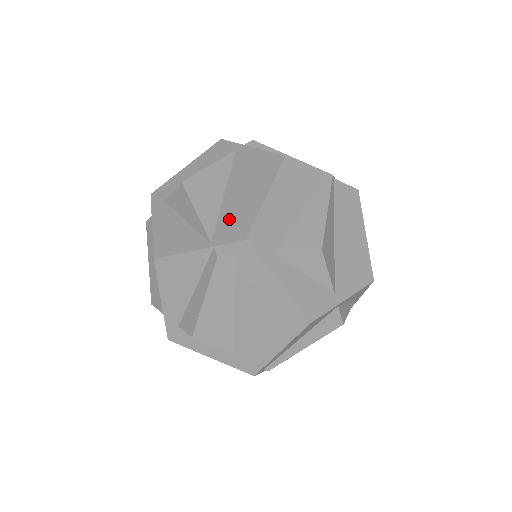
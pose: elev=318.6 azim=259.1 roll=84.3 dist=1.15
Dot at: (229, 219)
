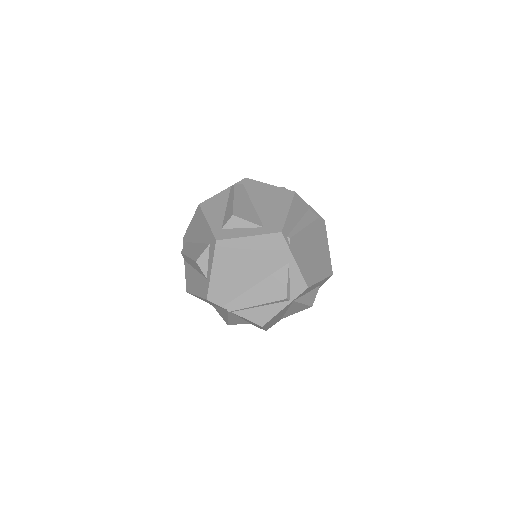
Dot at: occluded
